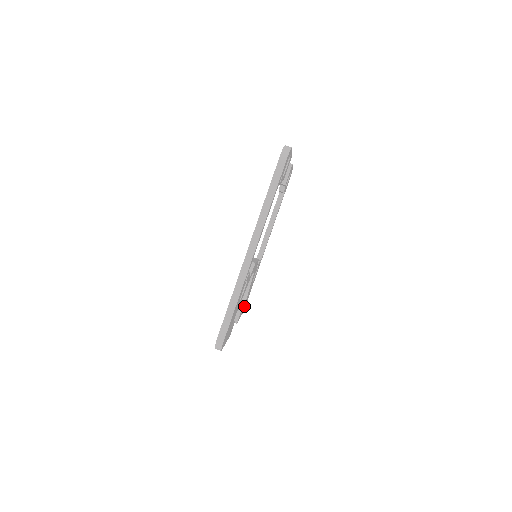
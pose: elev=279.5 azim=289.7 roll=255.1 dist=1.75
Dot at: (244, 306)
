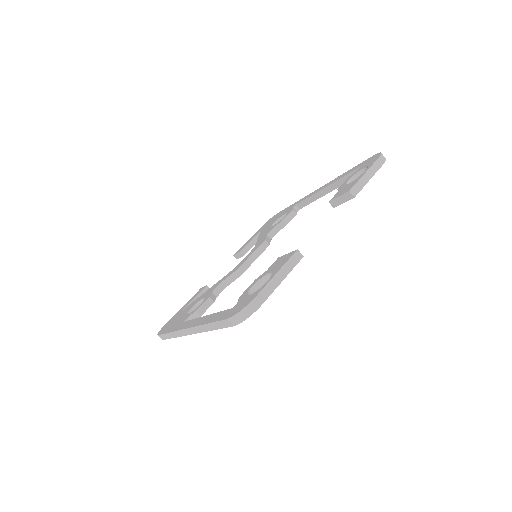
Dot at: occluded
